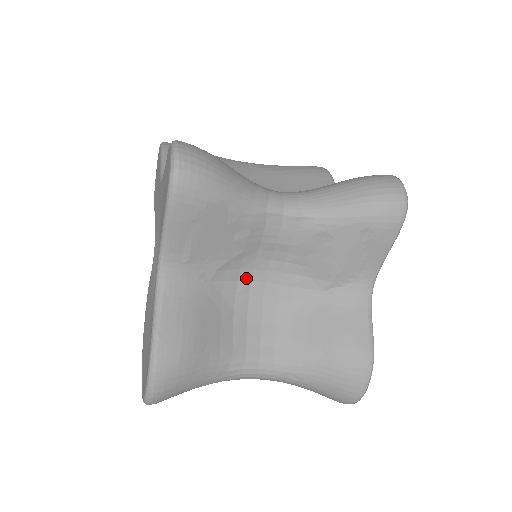
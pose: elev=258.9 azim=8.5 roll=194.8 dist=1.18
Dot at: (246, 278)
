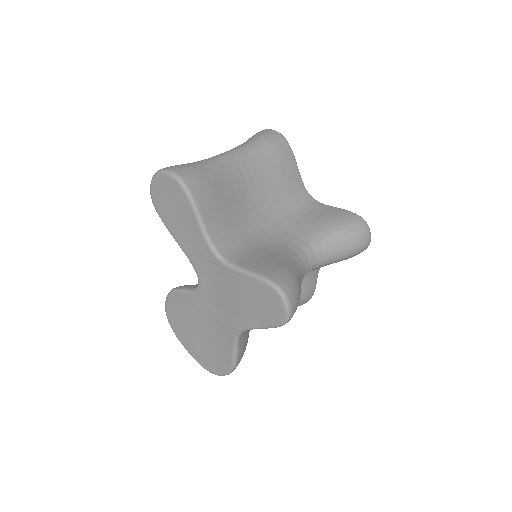
Dot at: occluded
